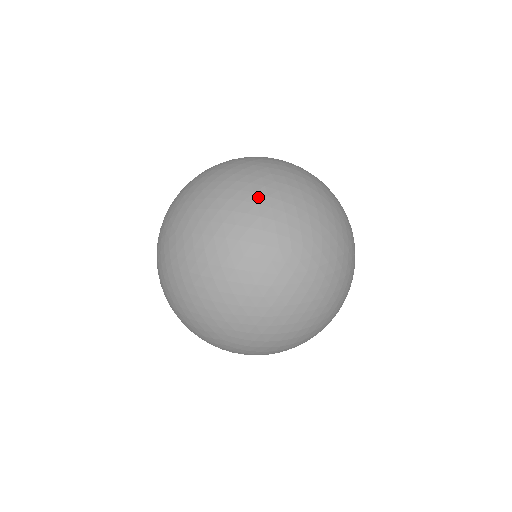
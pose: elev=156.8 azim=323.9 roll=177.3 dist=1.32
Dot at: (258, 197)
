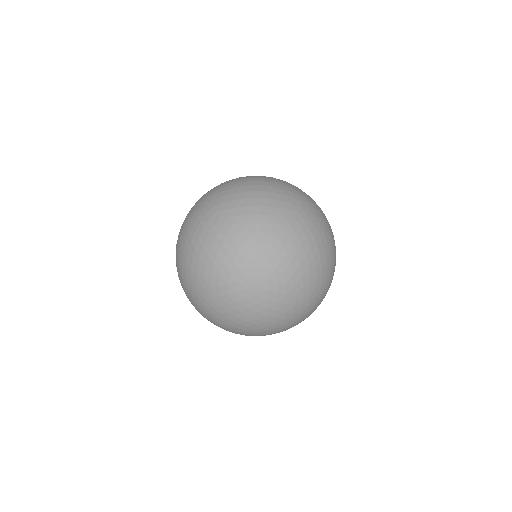
Dot at: occluded
